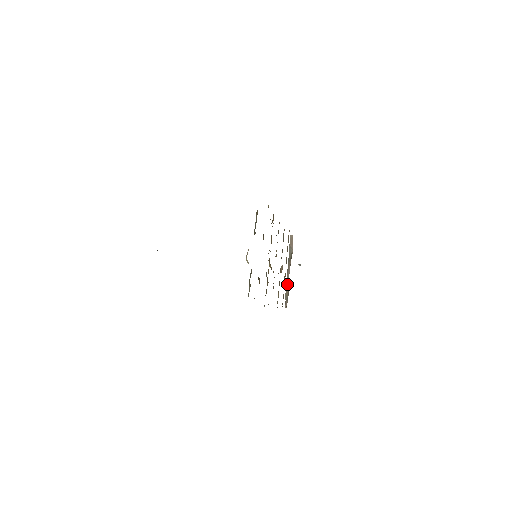
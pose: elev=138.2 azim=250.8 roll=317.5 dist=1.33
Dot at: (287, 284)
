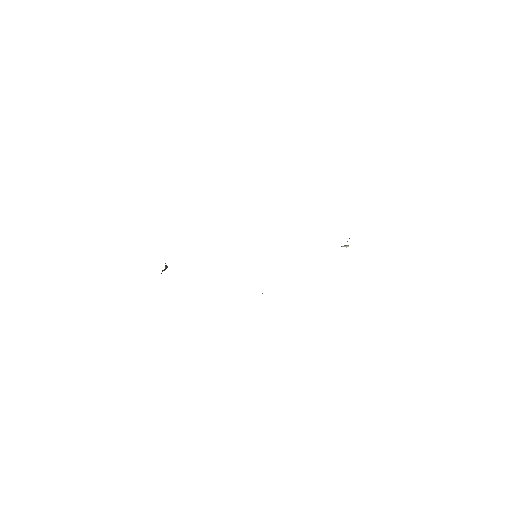
Dot at: occluded
